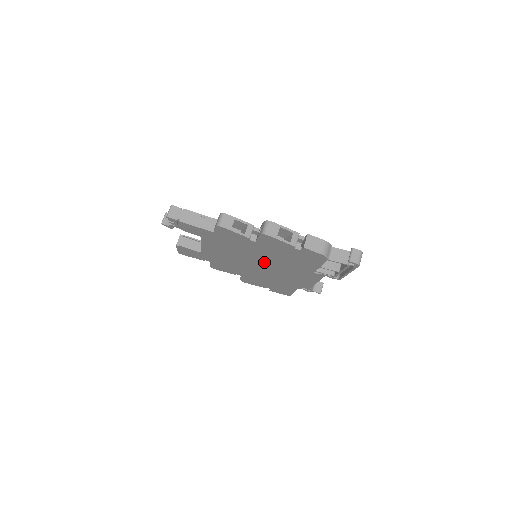
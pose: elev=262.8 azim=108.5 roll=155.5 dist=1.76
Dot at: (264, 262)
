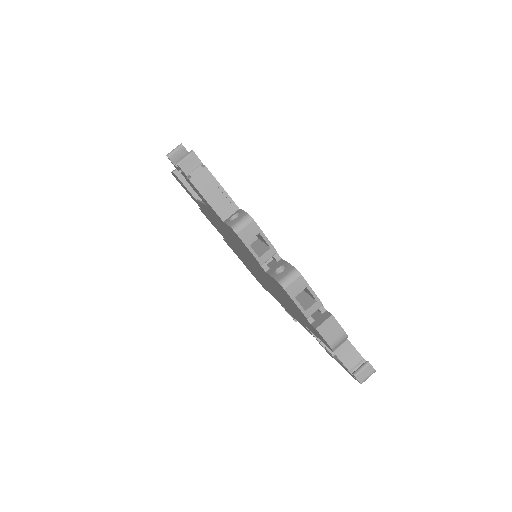
Dot at: (260, 273)
